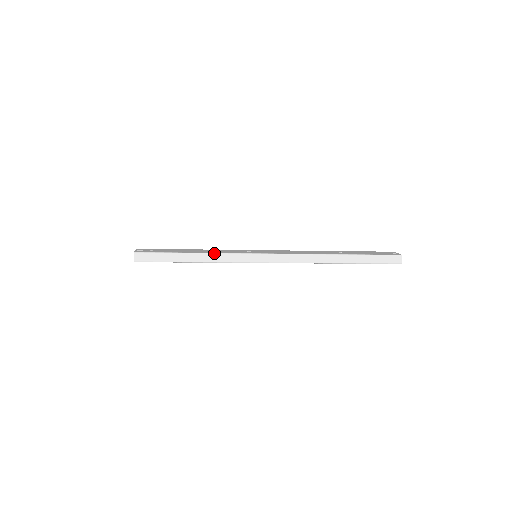
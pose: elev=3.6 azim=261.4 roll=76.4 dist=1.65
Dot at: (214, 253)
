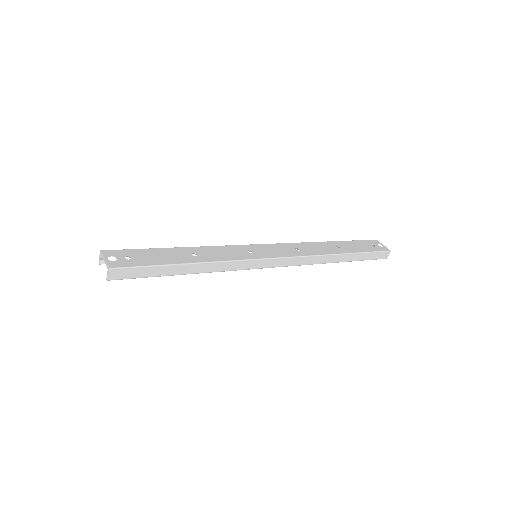
Dot at: (216, 262)
